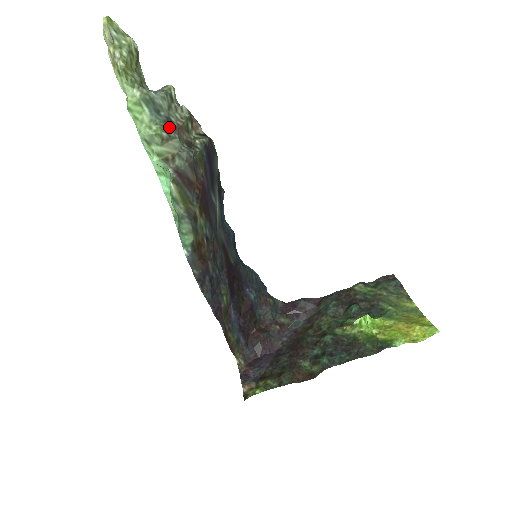
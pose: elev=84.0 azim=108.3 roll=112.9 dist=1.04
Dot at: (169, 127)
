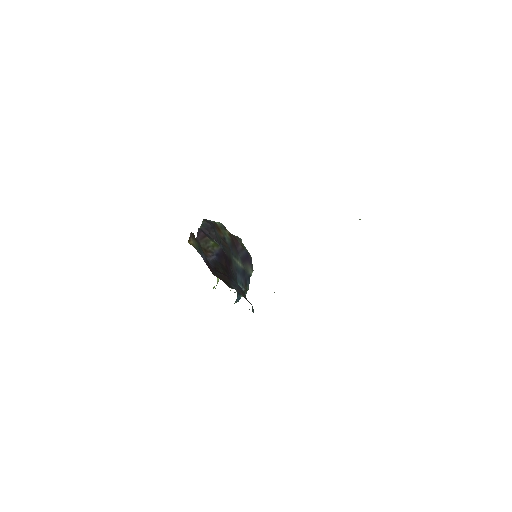
Dot at: occluded
